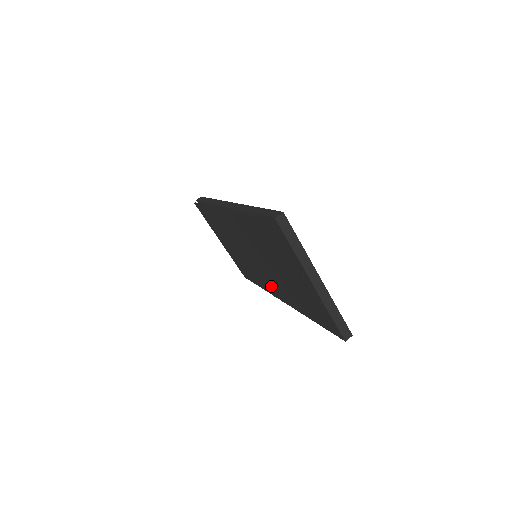
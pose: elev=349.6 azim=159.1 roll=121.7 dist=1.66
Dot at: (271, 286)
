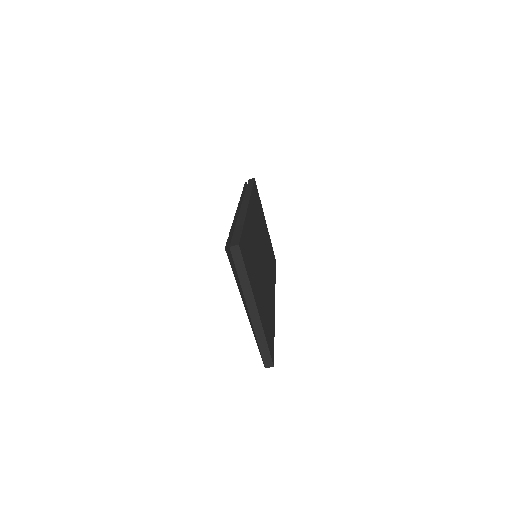
Dot at: occluded
